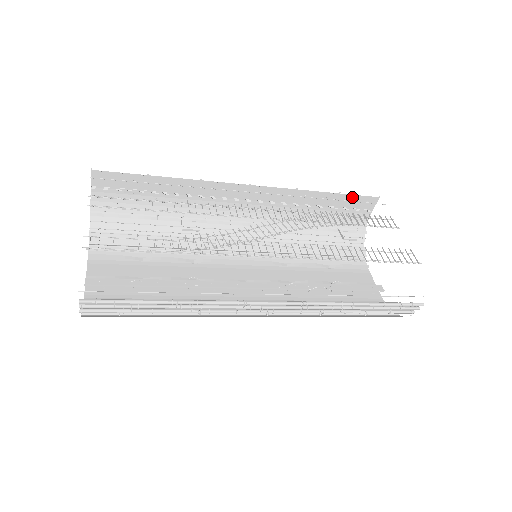
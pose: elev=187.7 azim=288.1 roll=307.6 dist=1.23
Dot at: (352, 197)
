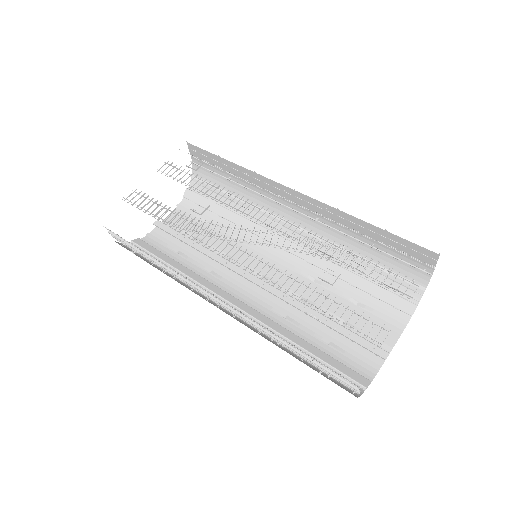
Dot at: (403, 241)
